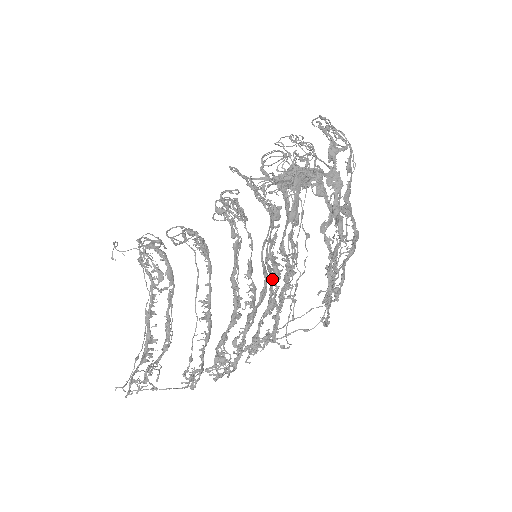
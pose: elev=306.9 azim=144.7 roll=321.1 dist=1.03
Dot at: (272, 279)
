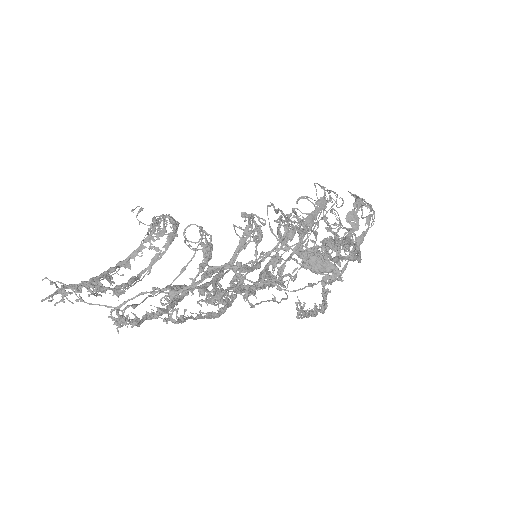
Dot at: (260, 280)
